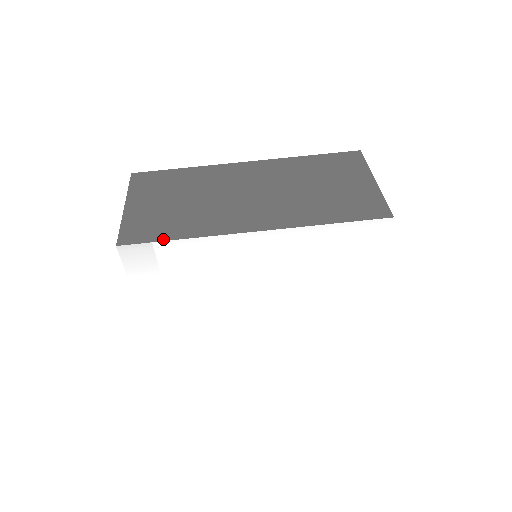
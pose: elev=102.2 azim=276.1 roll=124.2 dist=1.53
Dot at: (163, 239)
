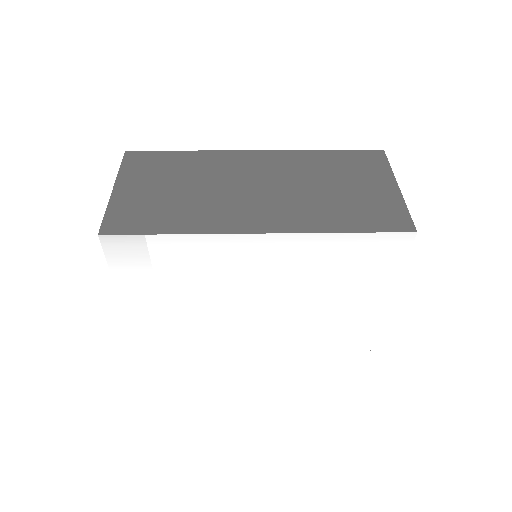
Dot at: (152, 232)
